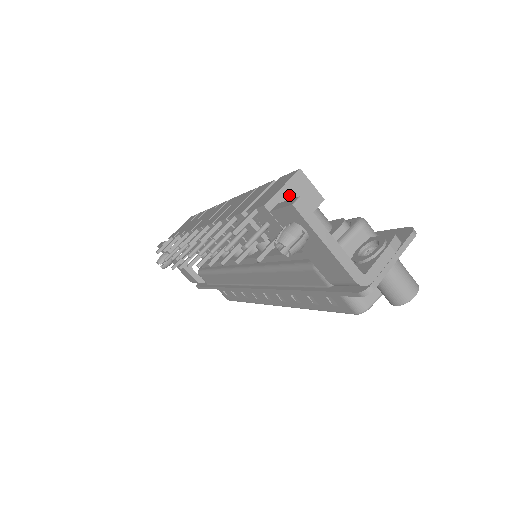
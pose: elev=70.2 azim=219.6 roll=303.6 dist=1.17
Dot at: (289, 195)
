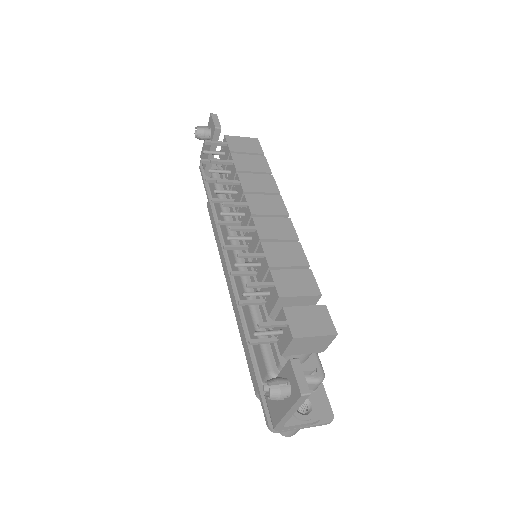
Dot at: (312, 341)
